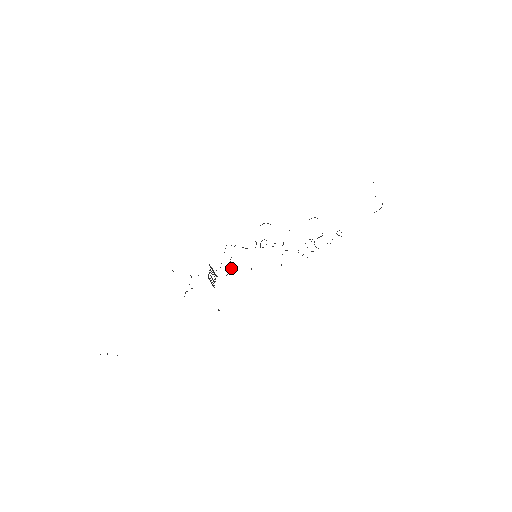
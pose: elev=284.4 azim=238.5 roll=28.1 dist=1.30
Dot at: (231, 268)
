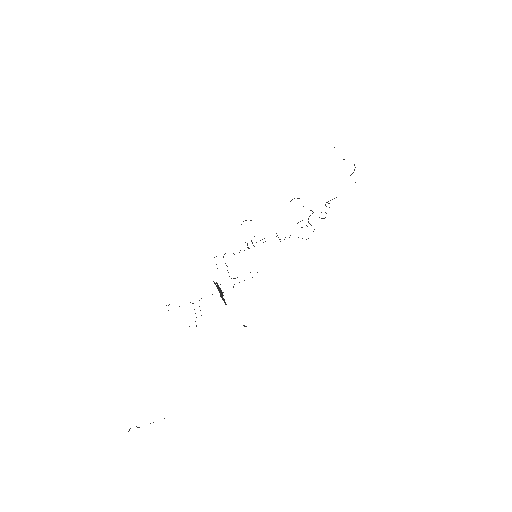
Dot at: (234, 278)
